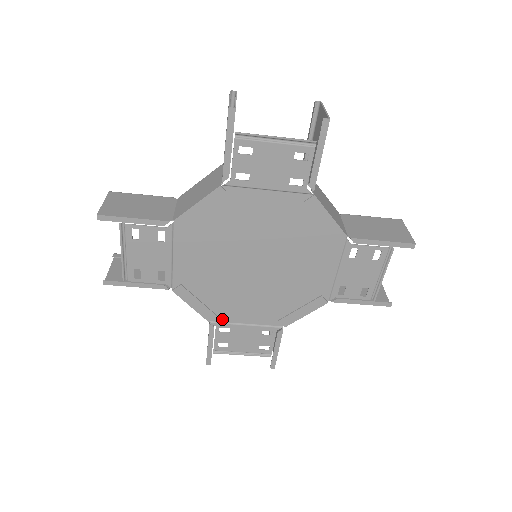
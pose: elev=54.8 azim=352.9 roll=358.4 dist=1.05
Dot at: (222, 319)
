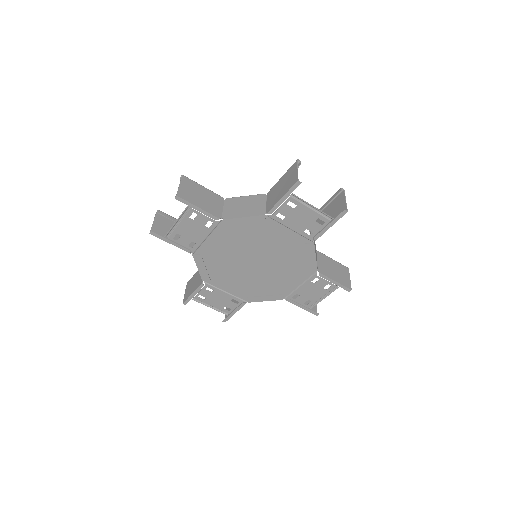
Dot at: (212, 283)
